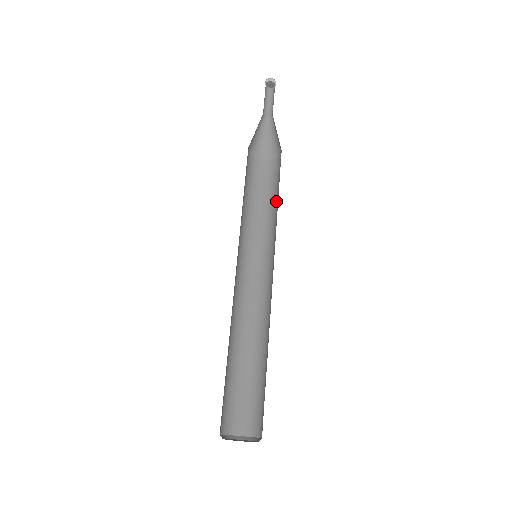
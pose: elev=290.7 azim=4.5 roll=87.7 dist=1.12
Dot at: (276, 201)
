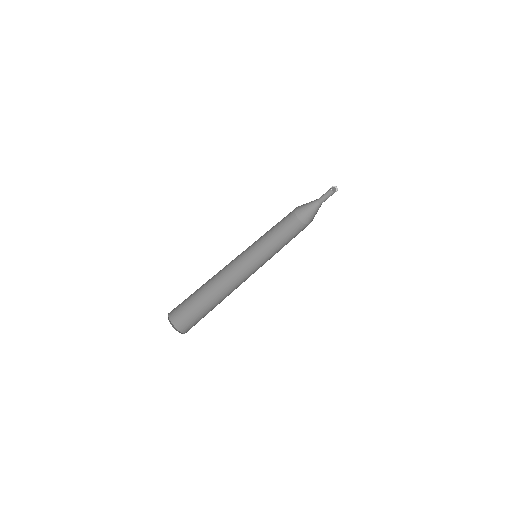
Dot at: occluded
